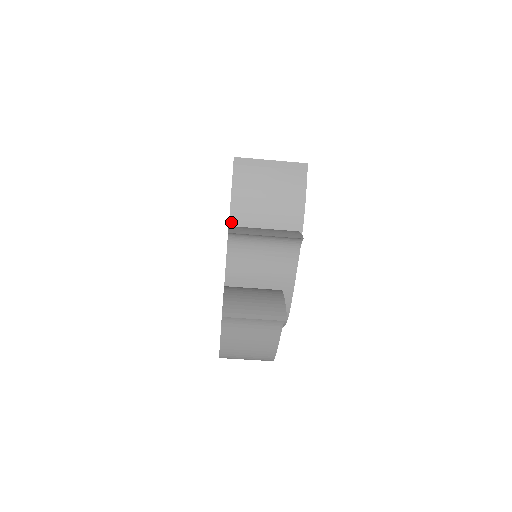
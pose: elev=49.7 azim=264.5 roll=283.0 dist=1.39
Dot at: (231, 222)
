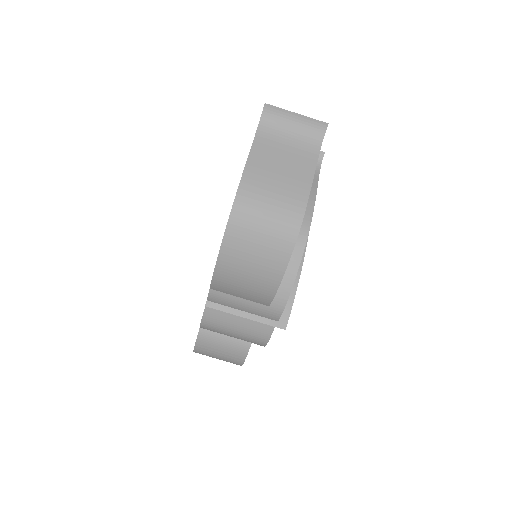
Dot at: occluded
